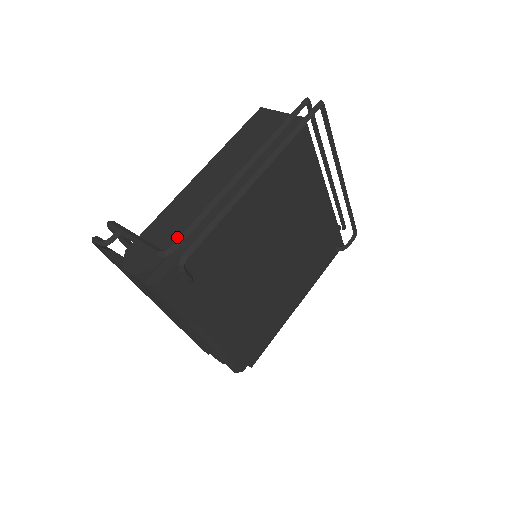
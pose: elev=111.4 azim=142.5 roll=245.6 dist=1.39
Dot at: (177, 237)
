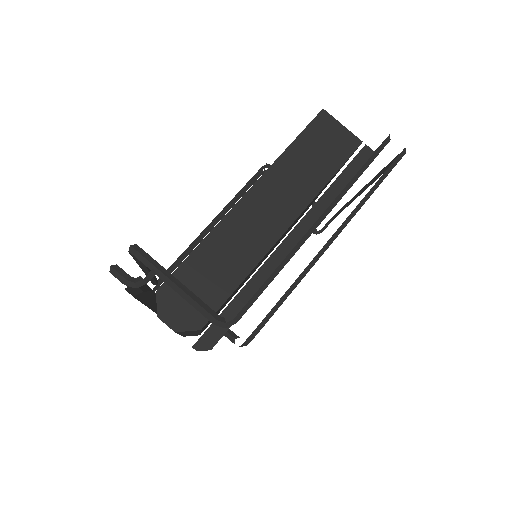
Dot at: (228, 289)
